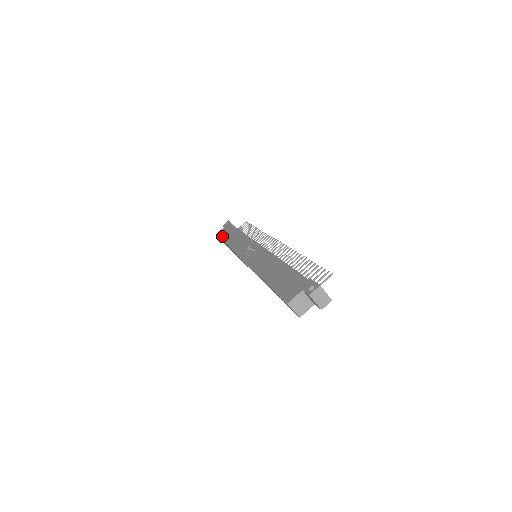
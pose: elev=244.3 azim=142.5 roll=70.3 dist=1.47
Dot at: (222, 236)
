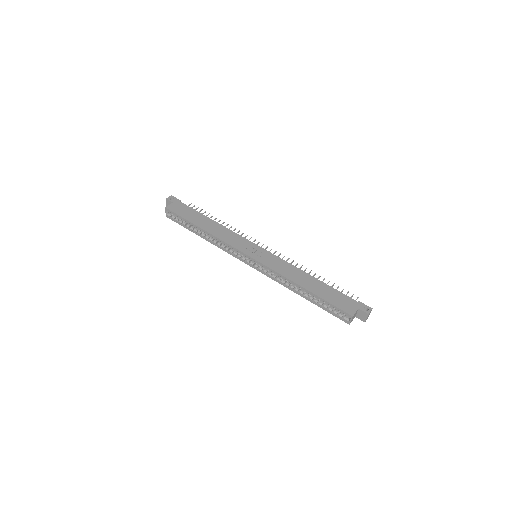
Dot at: (183, 215)
